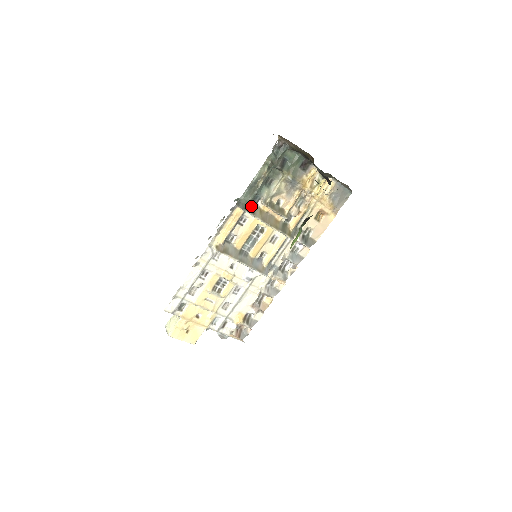
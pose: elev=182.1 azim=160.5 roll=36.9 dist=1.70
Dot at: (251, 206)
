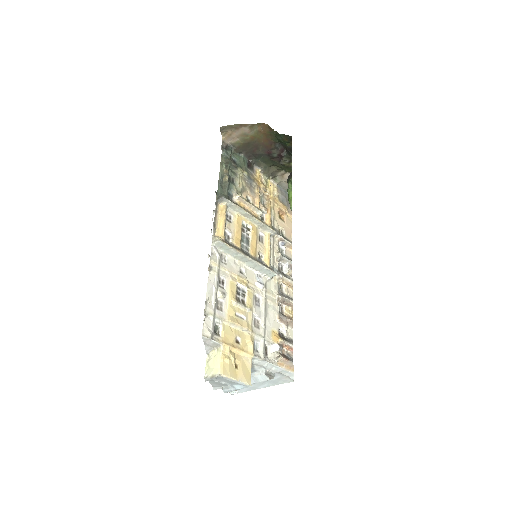
Dot at: occluded
